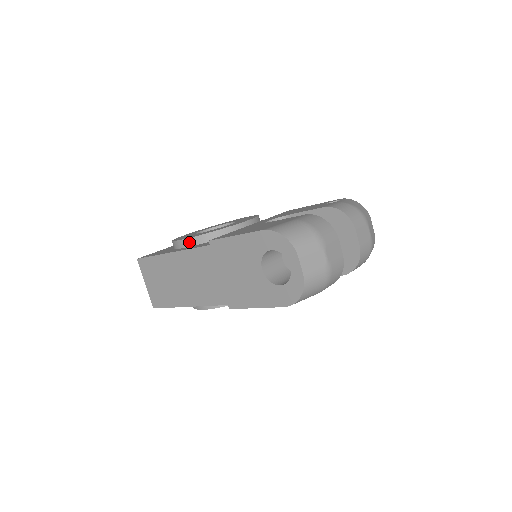
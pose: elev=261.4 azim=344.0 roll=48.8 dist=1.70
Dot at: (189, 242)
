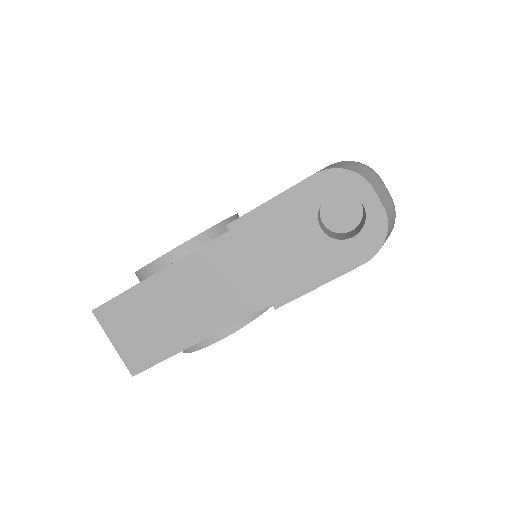
Dot at: (178, 252)
